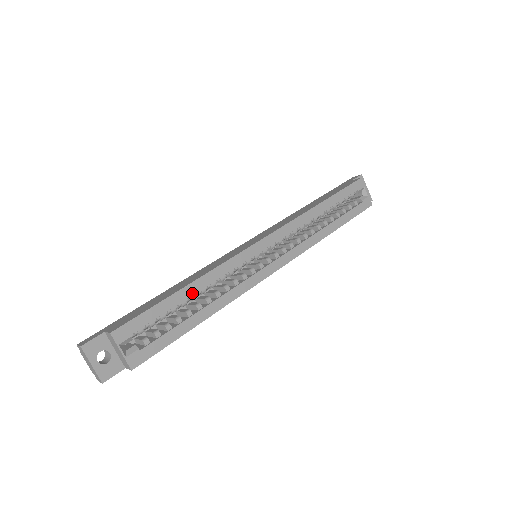
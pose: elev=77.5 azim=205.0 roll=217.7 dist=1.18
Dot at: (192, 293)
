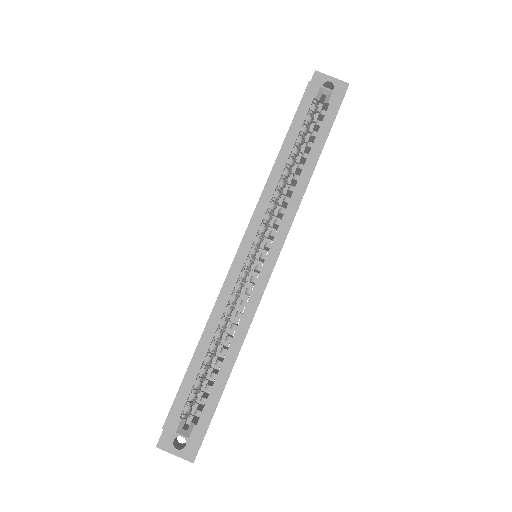
Dot at: (207, 346)
